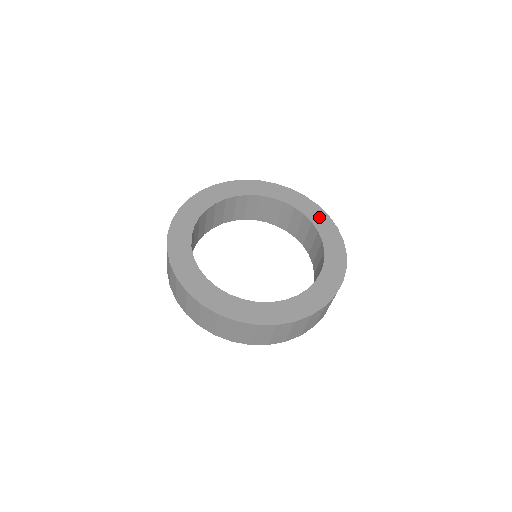
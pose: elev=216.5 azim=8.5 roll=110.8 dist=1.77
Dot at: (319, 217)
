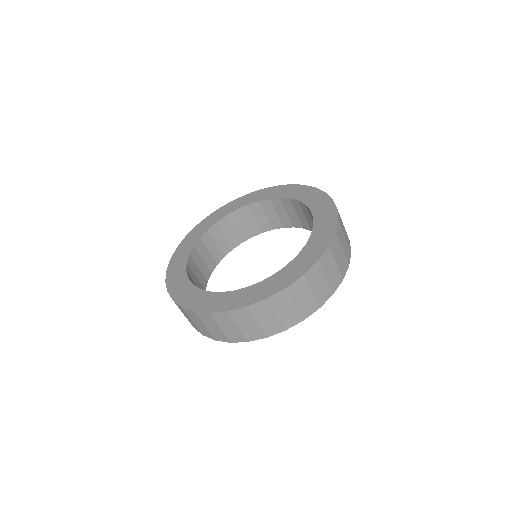
Dot at: (325, 211)
